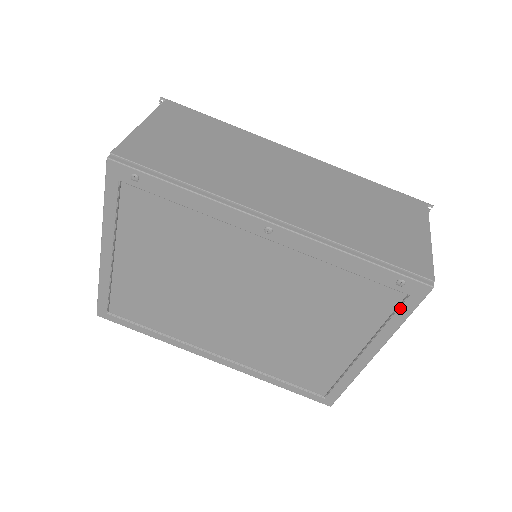
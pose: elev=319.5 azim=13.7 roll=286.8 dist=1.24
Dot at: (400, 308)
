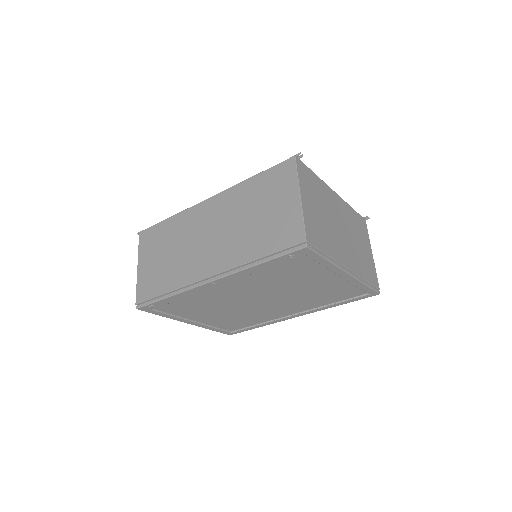
Dot at: (313, 259)
